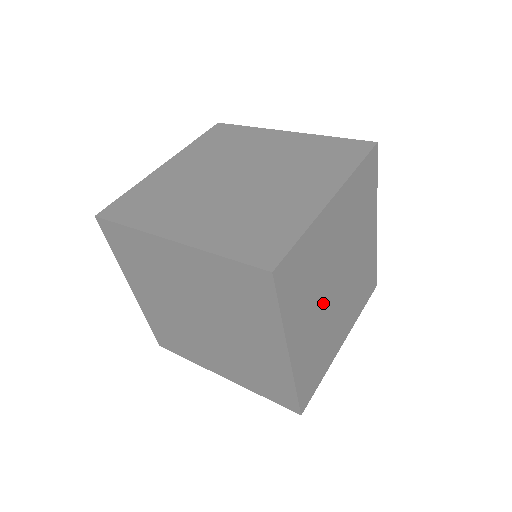
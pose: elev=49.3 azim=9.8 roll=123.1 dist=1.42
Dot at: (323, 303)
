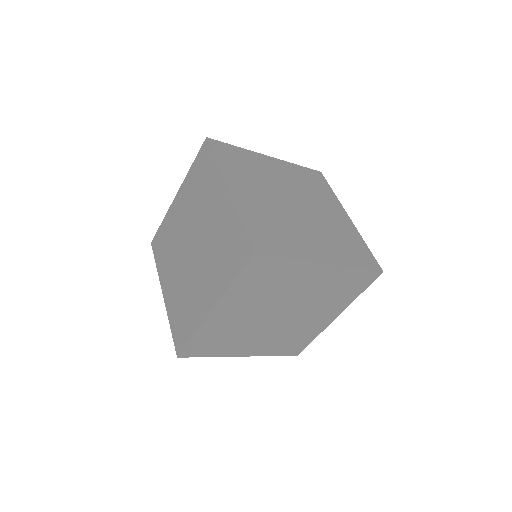
Dot at: (259, 313)
